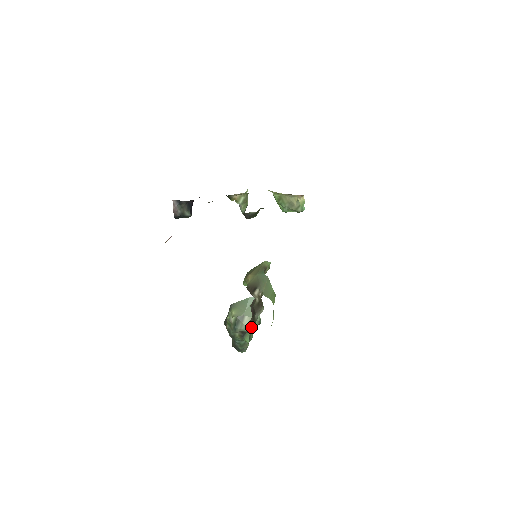
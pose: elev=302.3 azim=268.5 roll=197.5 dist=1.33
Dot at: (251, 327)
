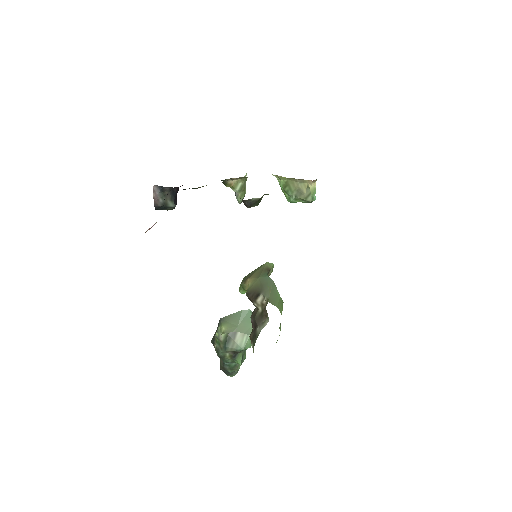
Dot at: (245, 345)
